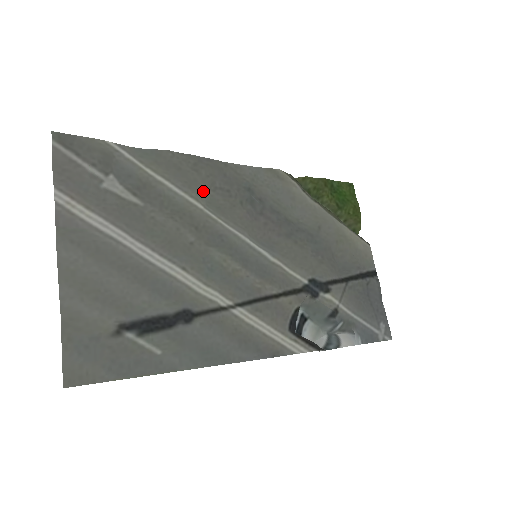
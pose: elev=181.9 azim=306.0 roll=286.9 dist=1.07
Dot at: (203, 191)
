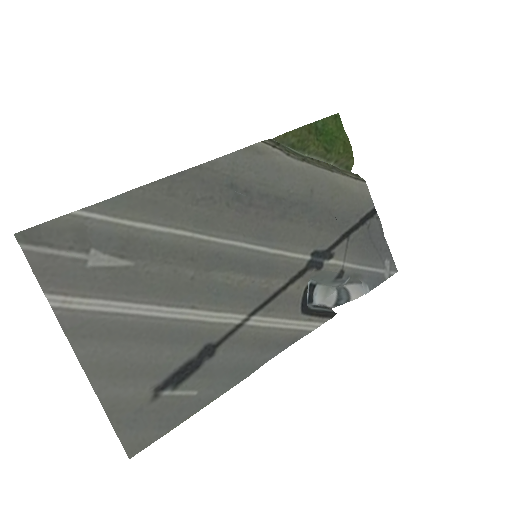
Dot at: (186, 212)
